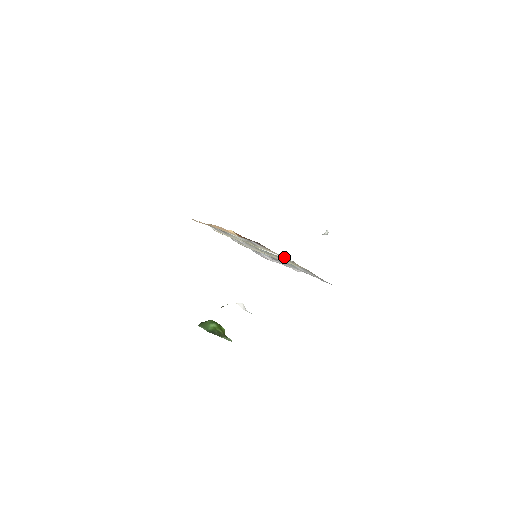
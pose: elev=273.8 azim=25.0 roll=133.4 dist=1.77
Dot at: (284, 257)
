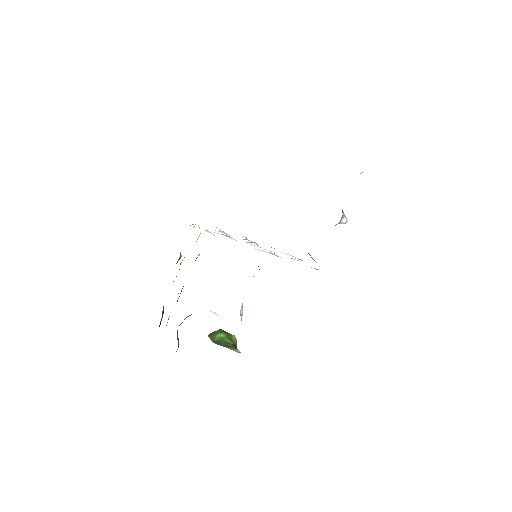
Dot at: occluded
